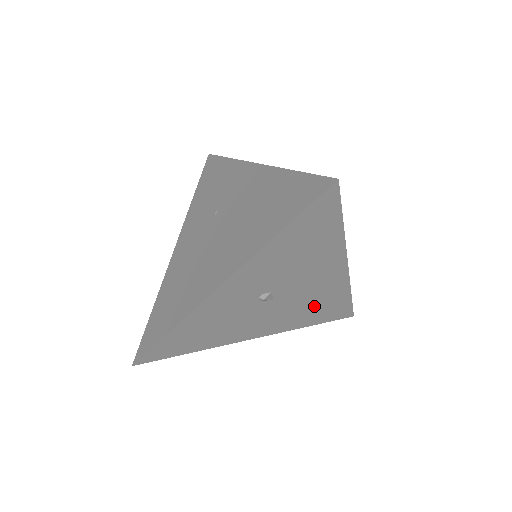
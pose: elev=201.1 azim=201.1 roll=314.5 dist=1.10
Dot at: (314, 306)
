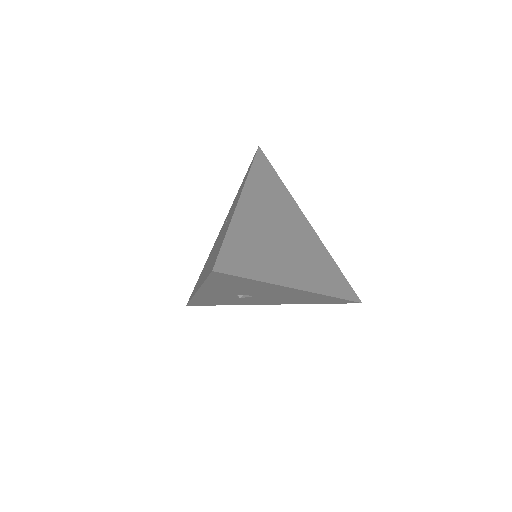
Dot at: (302, 299)
